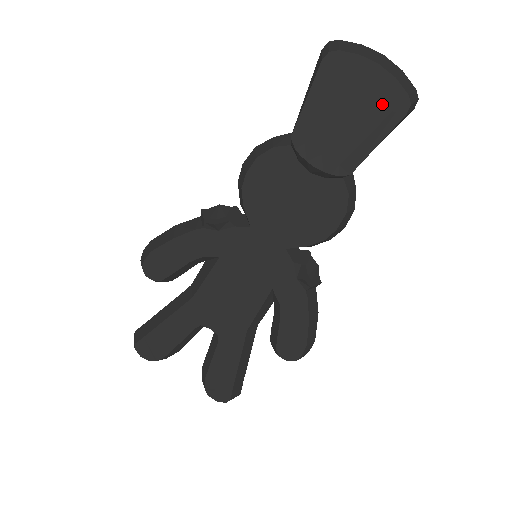
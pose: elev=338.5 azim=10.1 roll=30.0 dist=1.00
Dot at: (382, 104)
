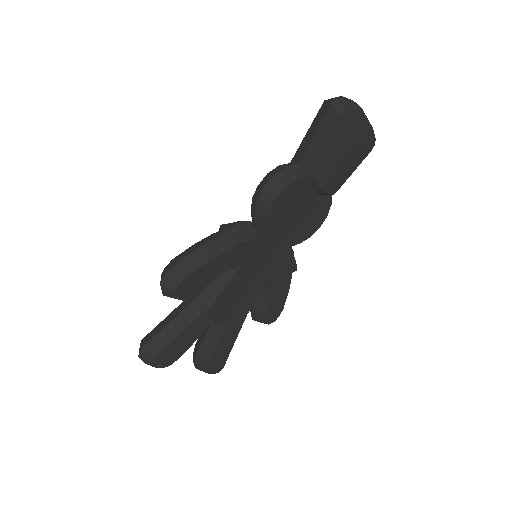
Dot at: (363, 145)
